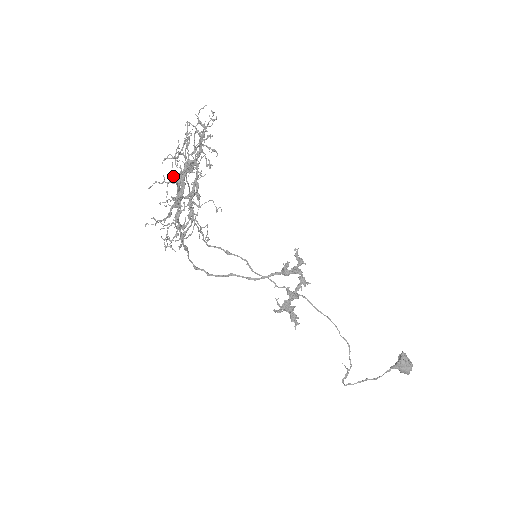
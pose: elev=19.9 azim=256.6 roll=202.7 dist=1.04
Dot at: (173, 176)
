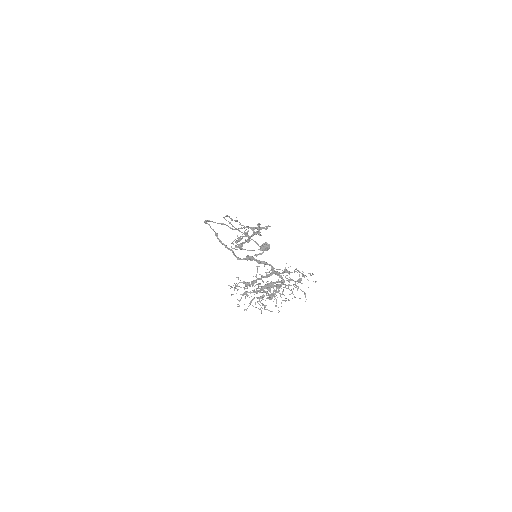
Dot at: (269, 291)
